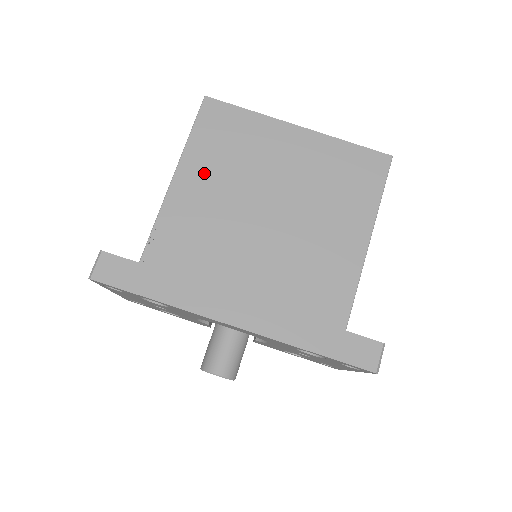
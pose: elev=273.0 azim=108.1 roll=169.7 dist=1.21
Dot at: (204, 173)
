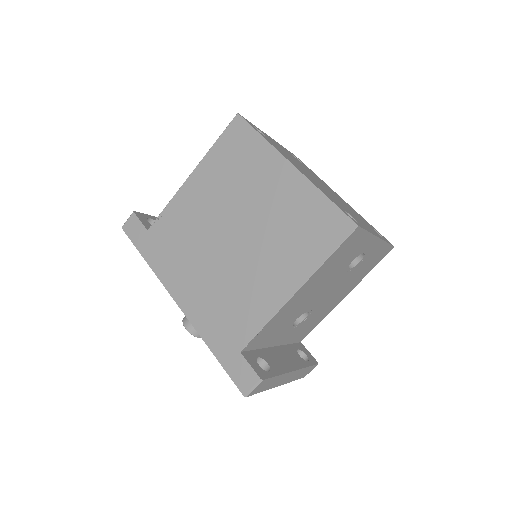
Dot at: (209, 180)
